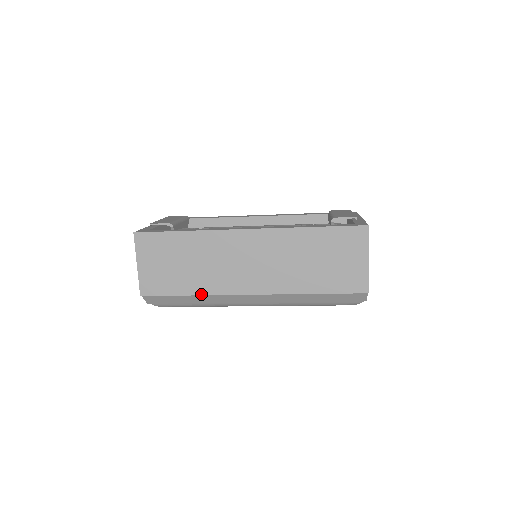
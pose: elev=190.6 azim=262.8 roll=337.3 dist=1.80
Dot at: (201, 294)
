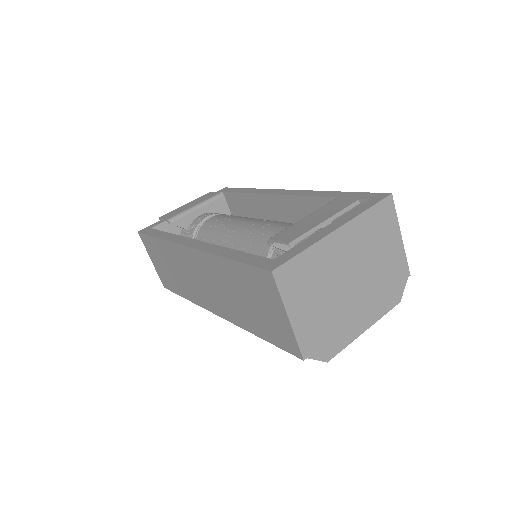
Dot at: (190, 300)
